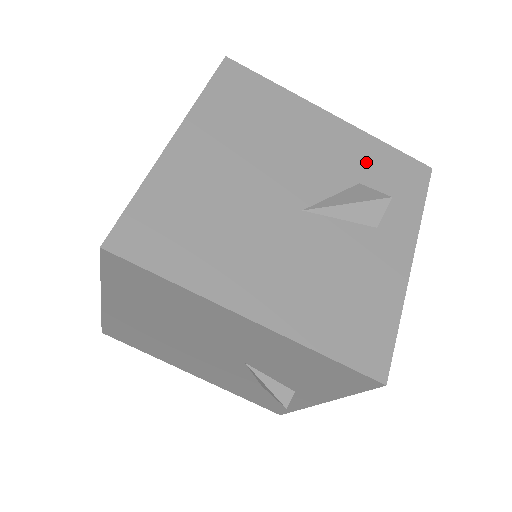
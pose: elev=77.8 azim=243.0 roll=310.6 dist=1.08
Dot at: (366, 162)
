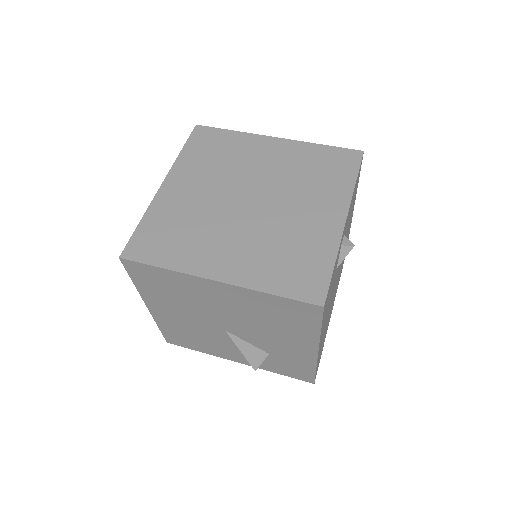
Dot at: (289, 359)
